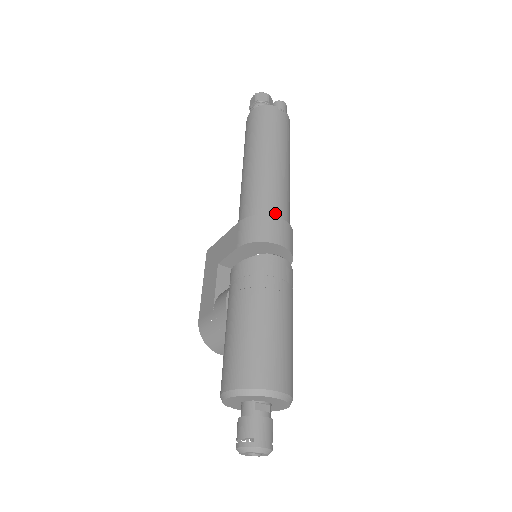
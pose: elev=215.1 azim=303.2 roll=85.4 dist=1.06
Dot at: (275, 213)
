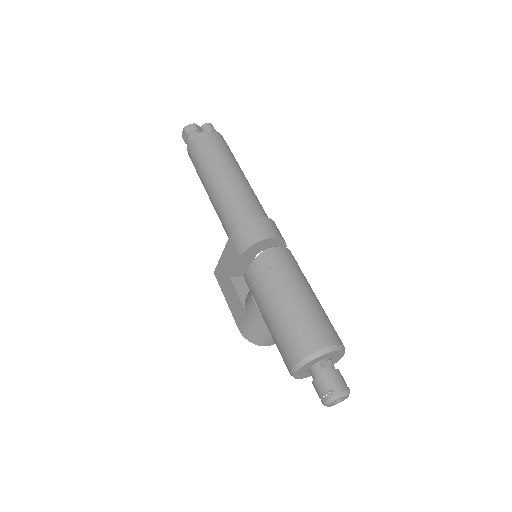
Dot at: (254, 215)
